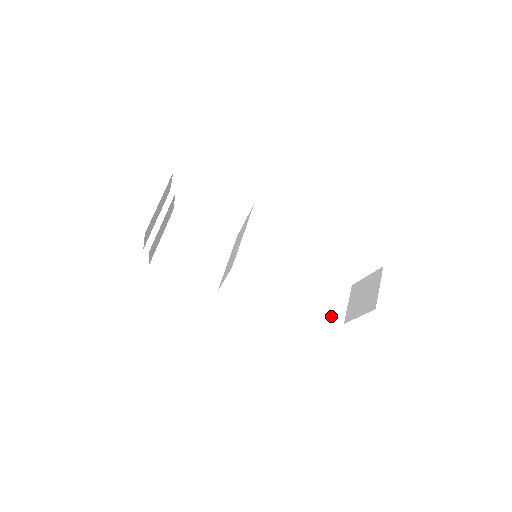
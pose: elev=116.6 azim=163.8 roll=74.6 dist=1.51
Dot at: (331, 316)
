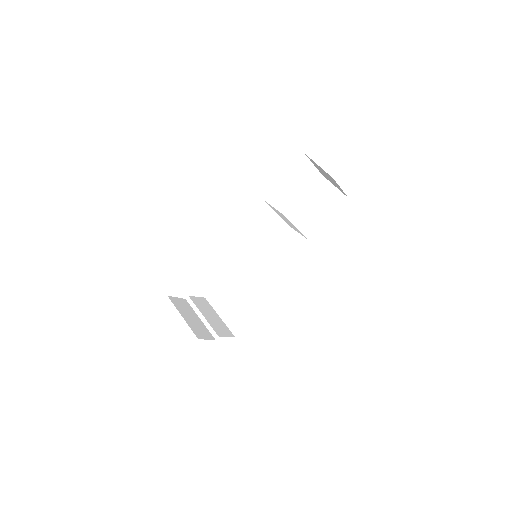
Dot at: (337, 207)
